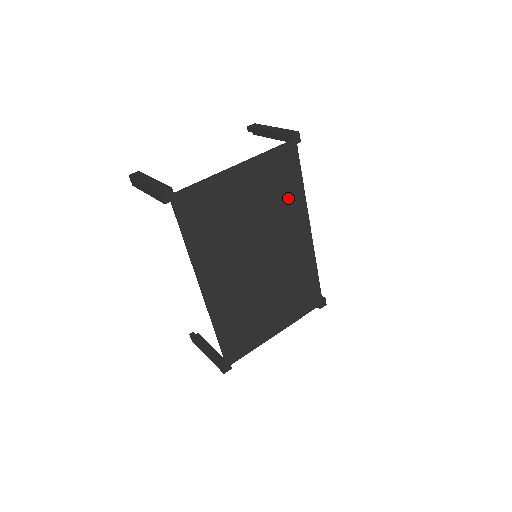
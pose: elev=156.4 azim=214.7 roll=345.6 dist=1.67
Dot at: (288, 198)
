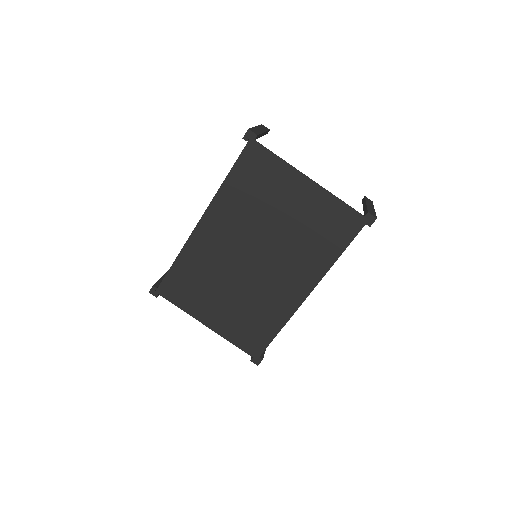
Dot at: (318, 250)
